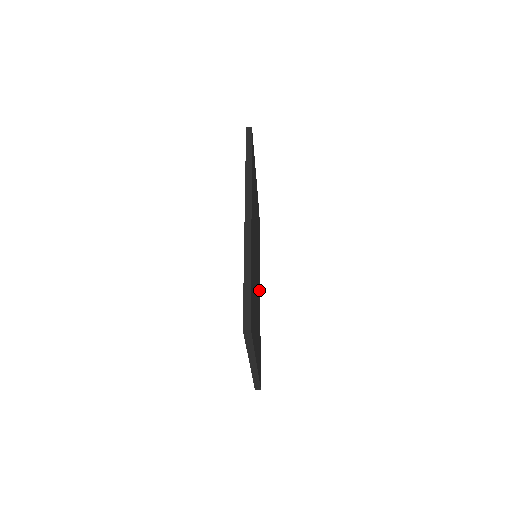
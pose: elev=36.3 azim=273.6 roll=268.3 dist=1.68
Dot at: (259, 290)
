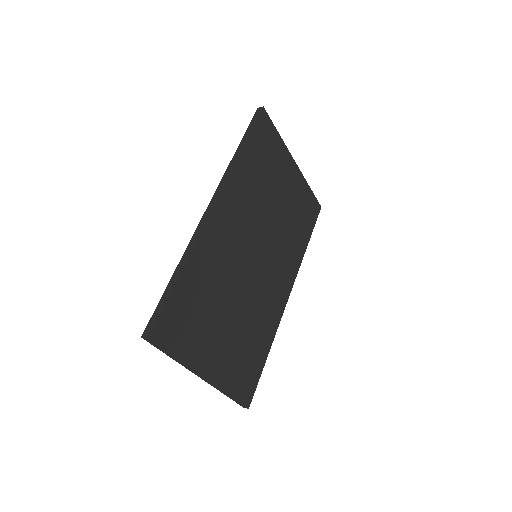
Dot at: (281, 295)
